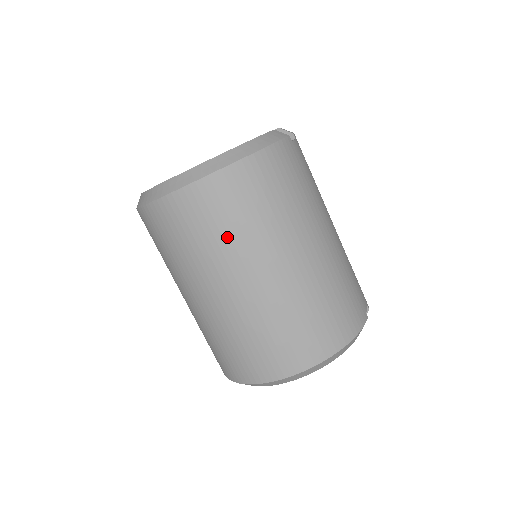
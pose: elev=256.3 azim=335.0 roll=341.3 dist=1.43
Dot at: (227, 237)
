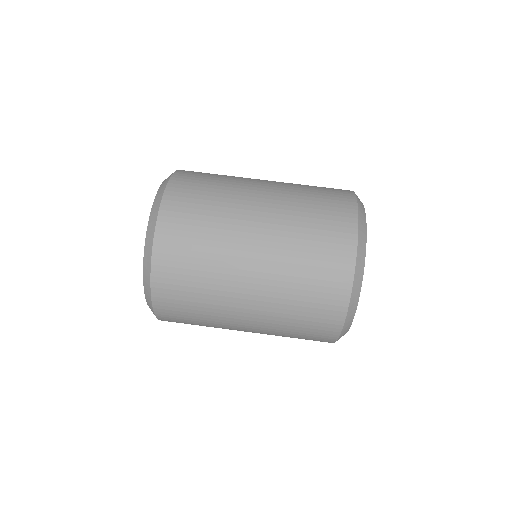
Dot at: (210, 230)
